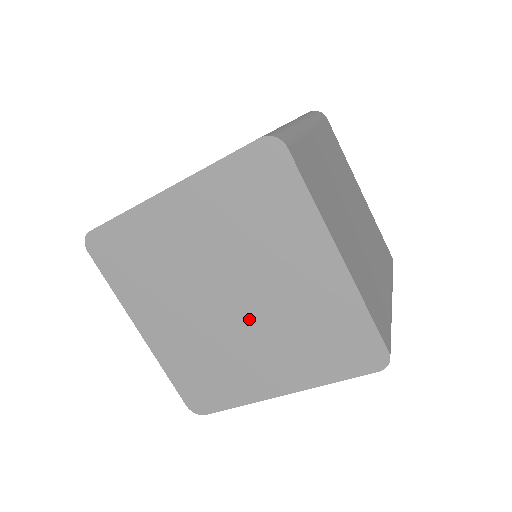
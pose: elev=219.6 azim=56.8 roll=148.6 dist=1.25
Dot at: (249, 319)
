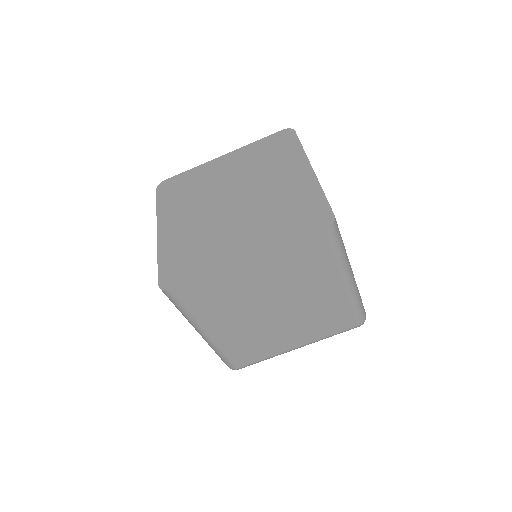
Dot at: (241, 210)
